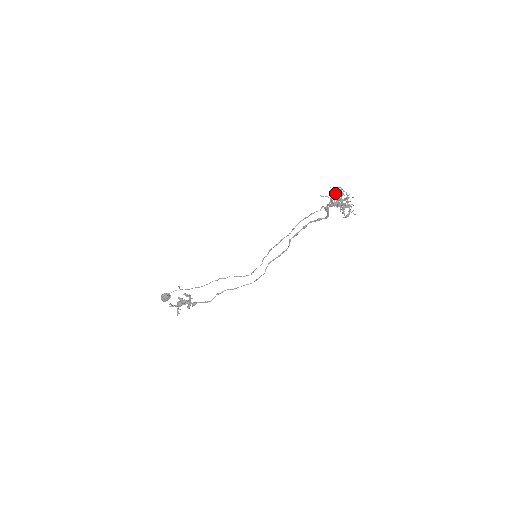
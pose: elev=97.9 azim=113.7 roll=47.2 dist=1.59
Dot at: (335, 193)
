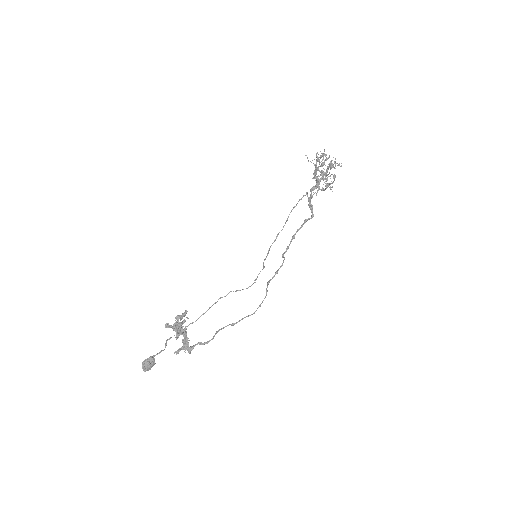
Dot at: (314, 175)
